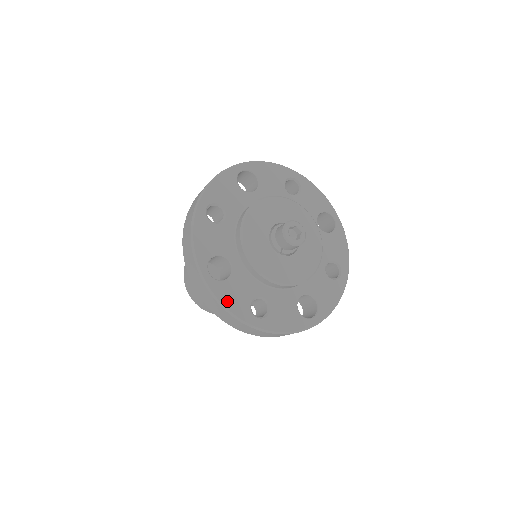
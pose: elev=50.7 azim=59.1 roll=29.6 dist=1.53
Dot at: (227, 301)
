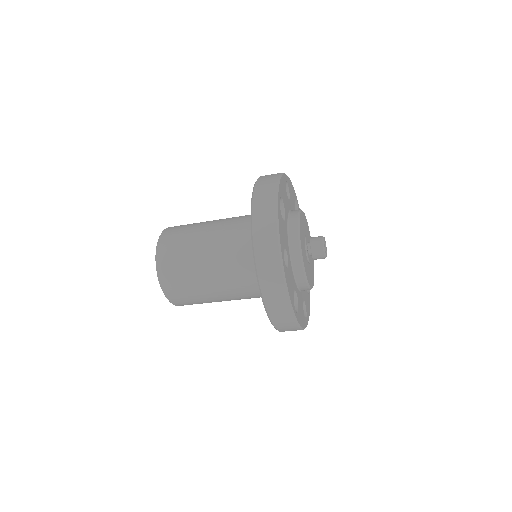
Dot at: (280, 225)
